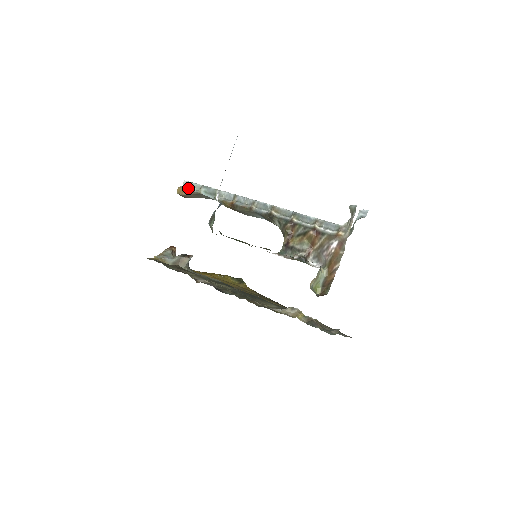
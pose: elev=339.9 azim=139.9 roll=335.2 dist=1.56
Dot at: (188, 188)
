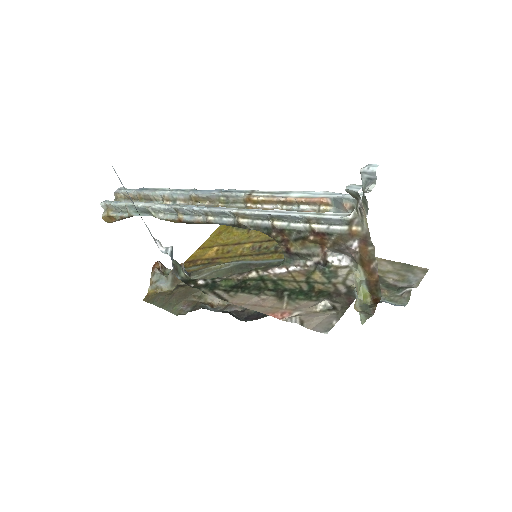
Dot at: (112, 211)
